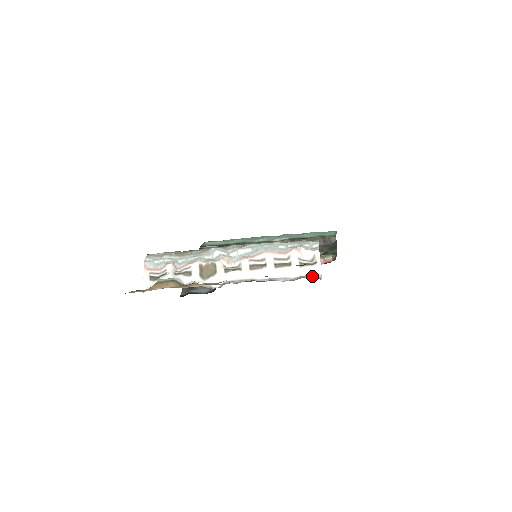
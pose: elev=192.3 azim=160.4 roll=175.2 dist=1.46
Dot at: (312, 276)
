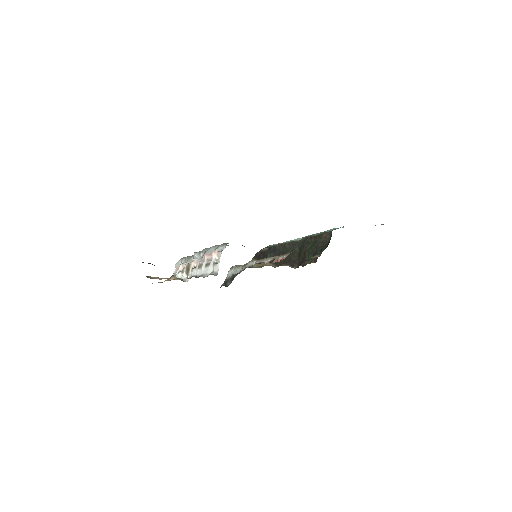
Dot at: (214, 273)
